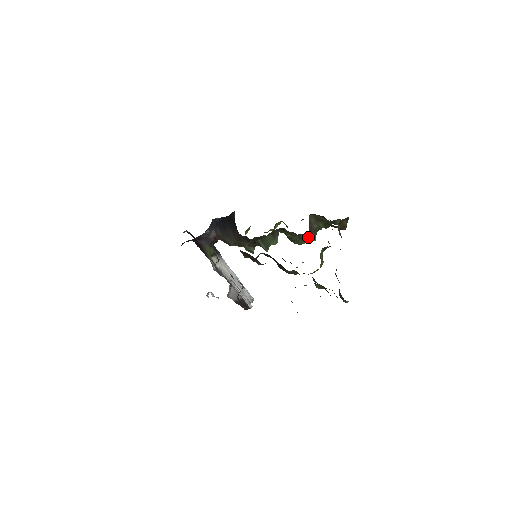
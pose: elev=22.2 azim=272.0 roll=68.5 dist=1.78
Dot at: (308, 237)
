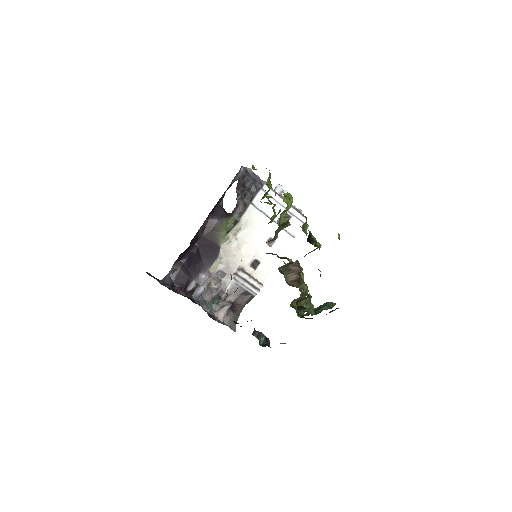
Dot at: occluded
